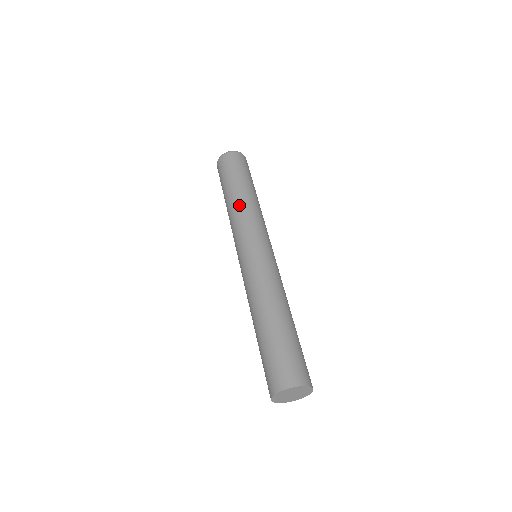
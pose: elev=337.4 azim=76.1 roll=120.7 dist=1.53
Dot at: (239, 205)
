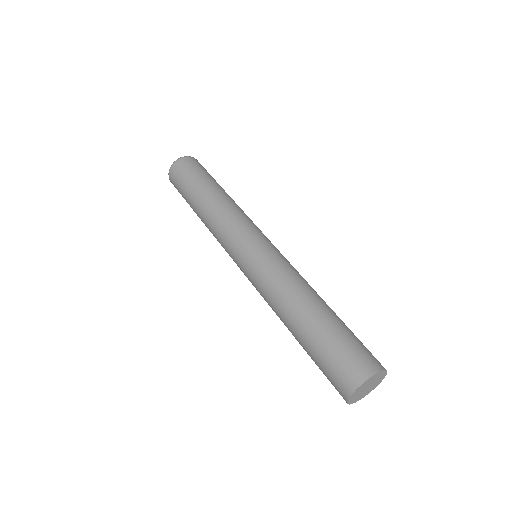
Dot at: (220, 205)
